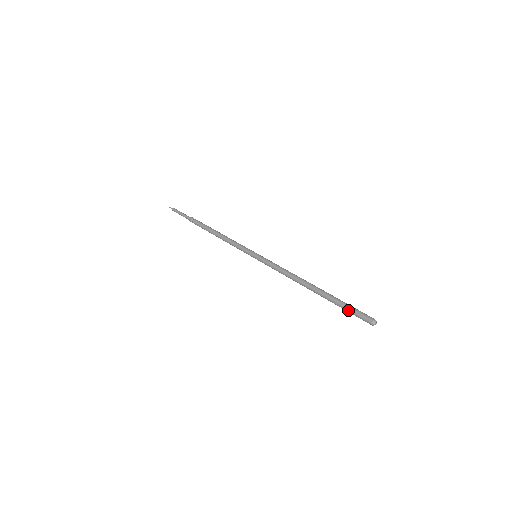
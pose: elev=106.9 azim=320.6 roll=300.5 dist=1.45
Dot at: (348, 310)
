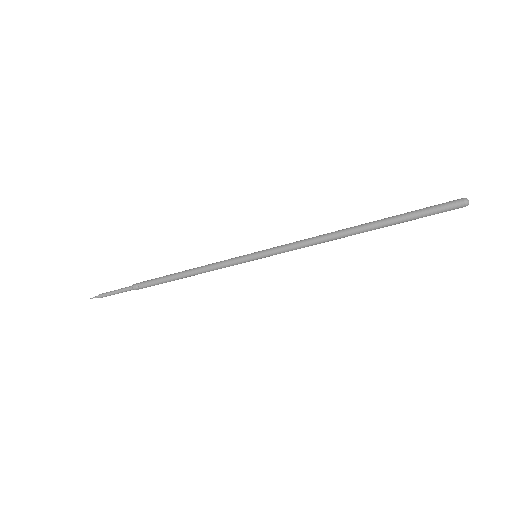
Dot at: (425, 215)
